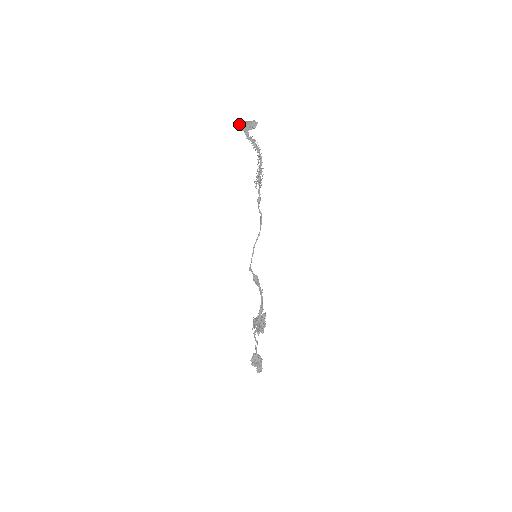
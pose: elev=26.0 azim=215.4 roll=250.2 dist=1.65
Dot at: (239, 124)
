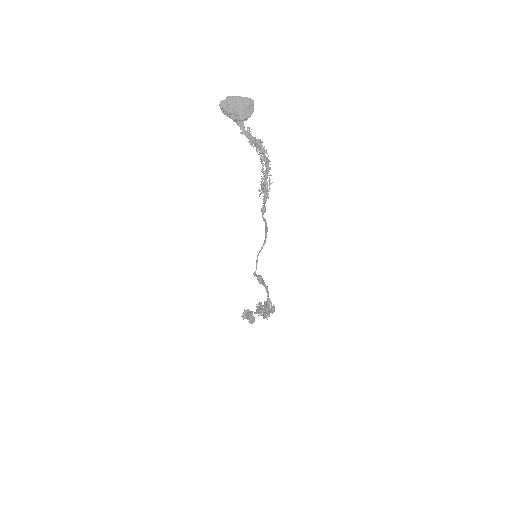
Dot at: (225, 109)
